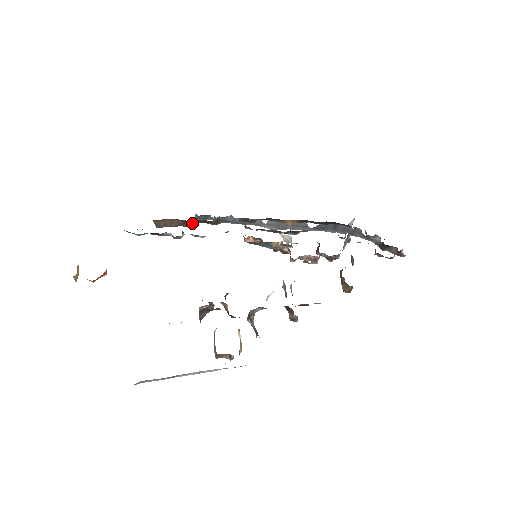
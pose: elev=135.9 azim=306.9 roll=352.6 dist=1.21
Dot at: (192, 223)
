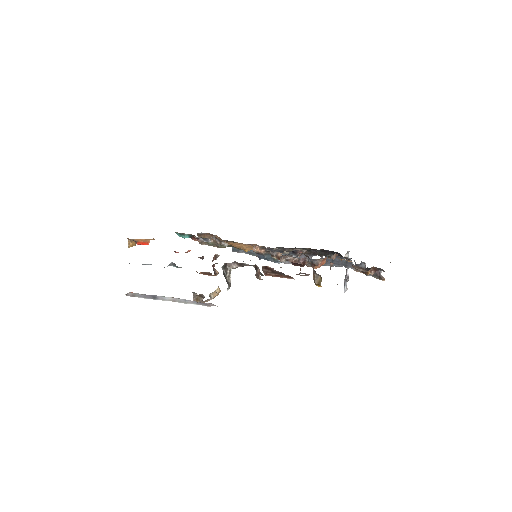
Dot at: occluded
